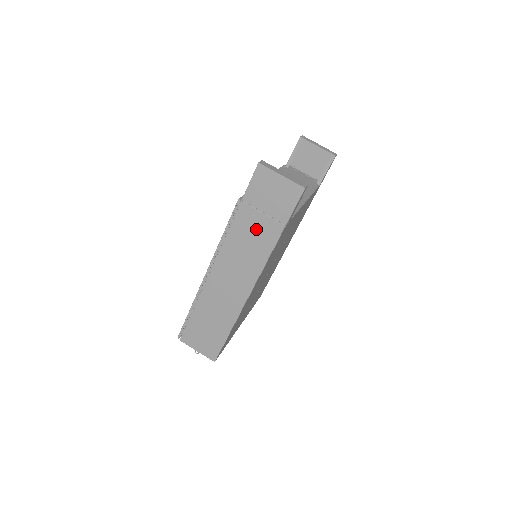
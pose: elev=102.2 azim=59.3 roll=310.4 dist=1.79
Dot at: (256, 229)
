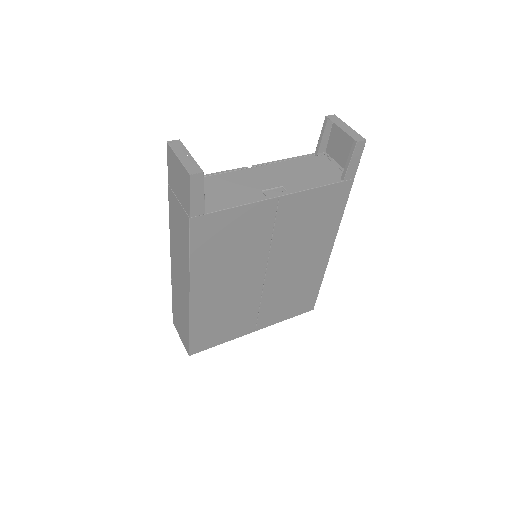
Dot at: (179, 218)
